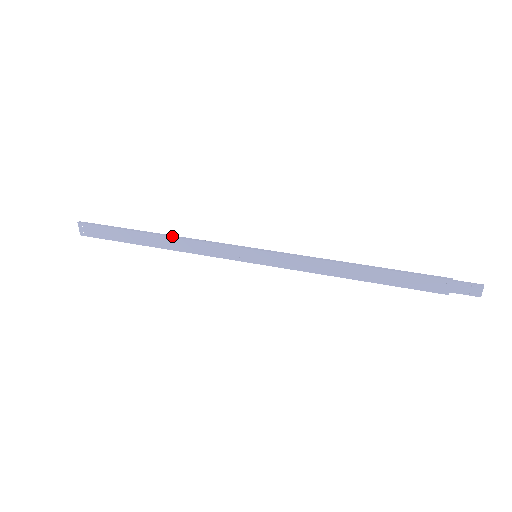
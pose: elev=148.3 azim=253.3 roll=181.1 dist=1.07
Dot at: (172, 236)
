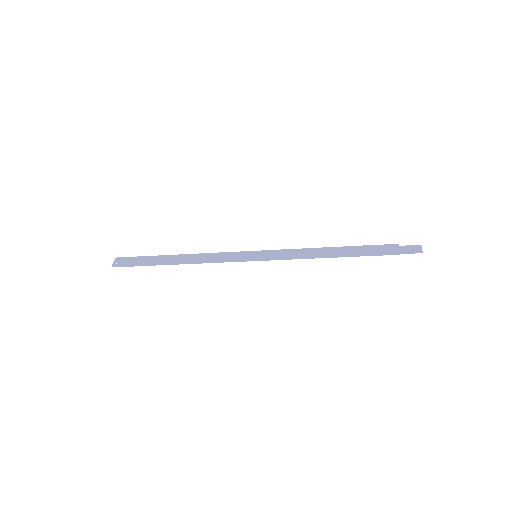
Dot at: (192, 254)
